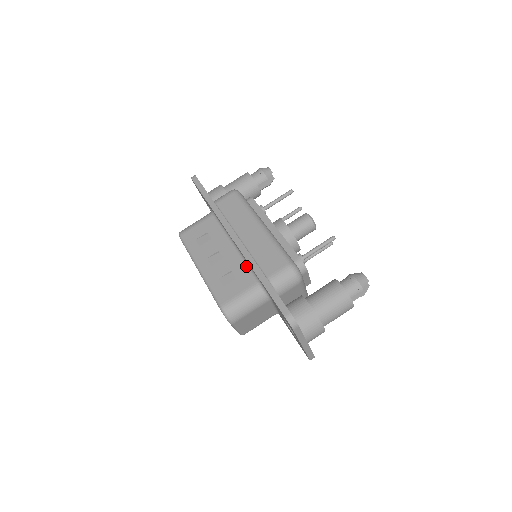
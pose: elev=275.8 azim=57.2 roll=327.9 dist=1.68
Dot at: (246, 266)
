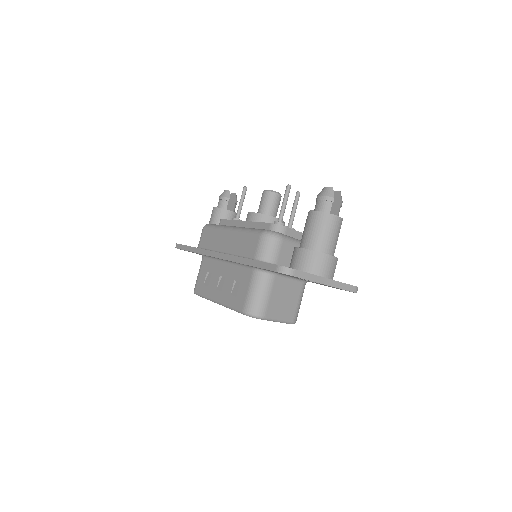
Dot at: (240, 267)
